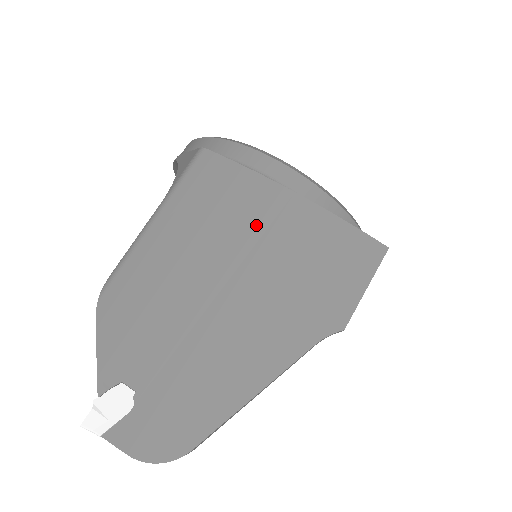
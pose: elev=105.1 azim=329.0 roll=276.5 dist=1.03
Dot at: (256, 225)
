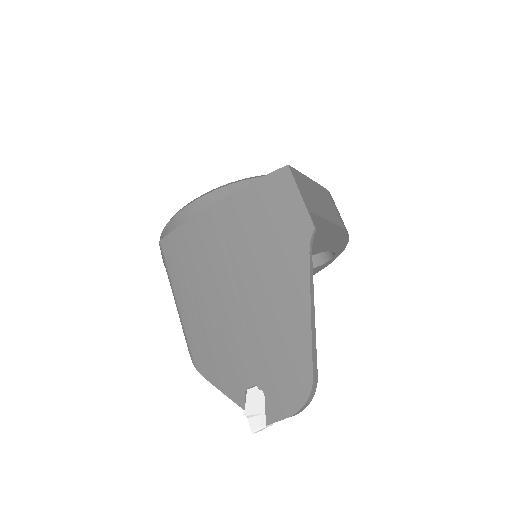
Dot at: (218, 240)
